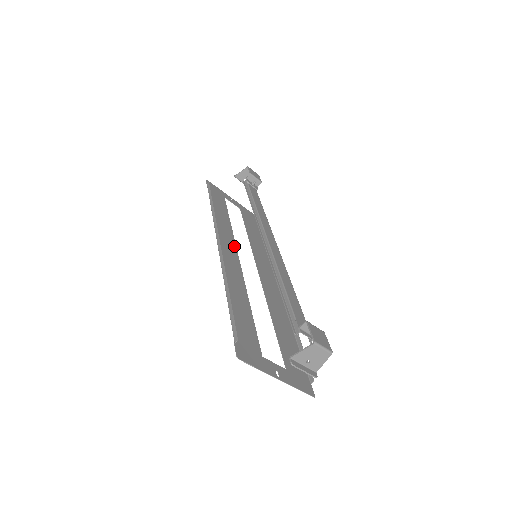
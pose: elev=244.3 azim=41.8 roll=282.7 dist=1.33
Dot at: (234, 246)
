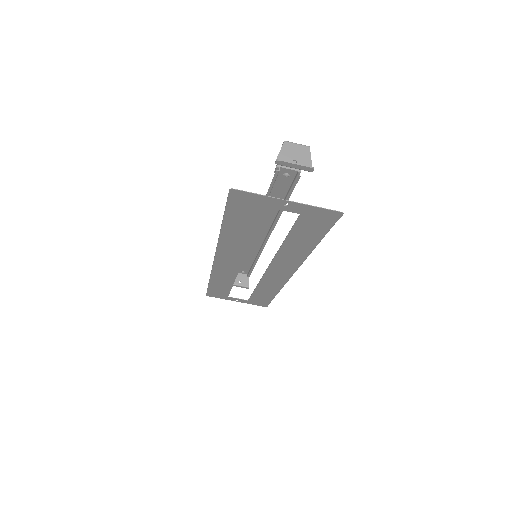
Dot at: (236, 269)
